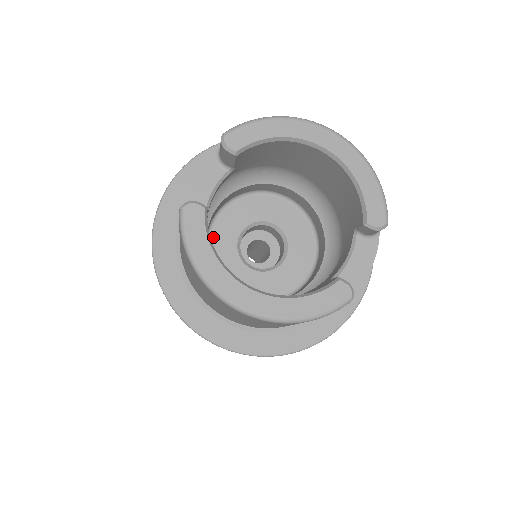
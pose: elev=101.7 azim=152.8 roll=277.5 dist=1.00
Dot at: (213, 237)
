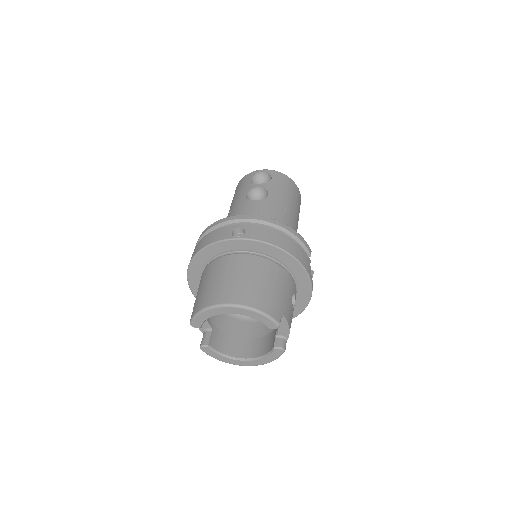
Dot at: occluded
